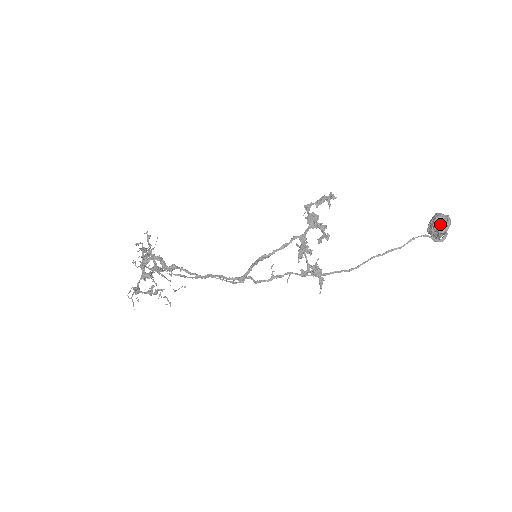
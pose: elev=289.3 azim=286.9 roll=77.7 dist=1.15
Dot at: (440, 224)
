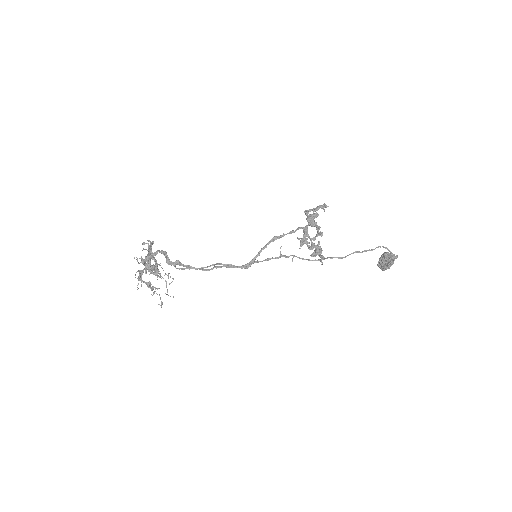
Dot at: (389, 257)
